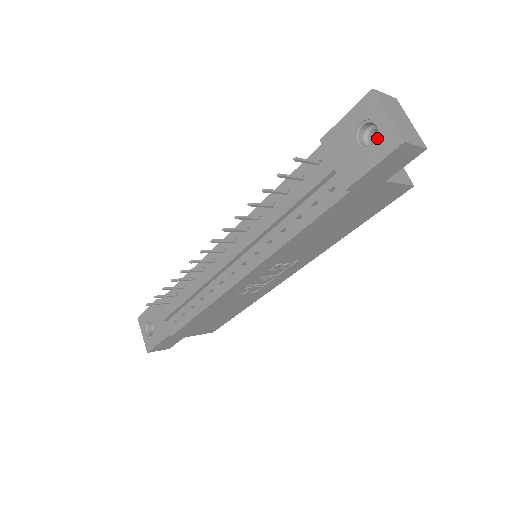
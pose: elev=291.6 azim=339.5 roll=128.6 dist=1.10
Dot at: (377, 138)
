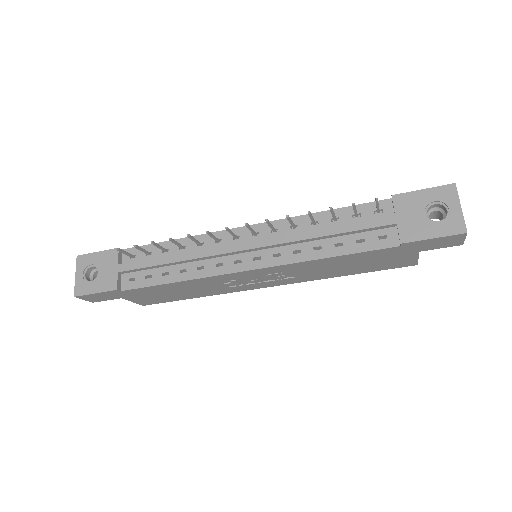
Dot at: (445, 219)
